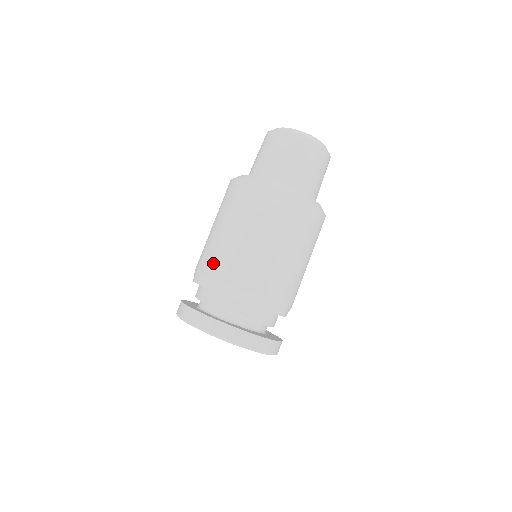
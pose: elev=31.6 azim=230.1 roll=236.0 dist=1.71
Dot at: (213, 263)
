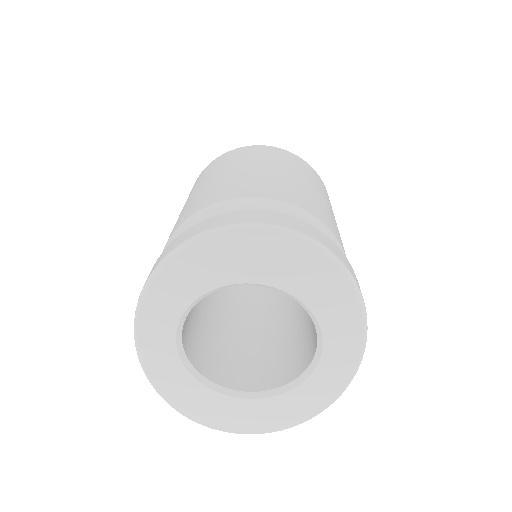
Dot at: occluded
